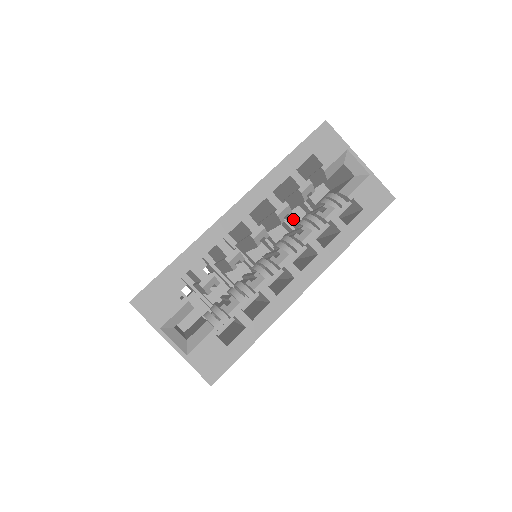
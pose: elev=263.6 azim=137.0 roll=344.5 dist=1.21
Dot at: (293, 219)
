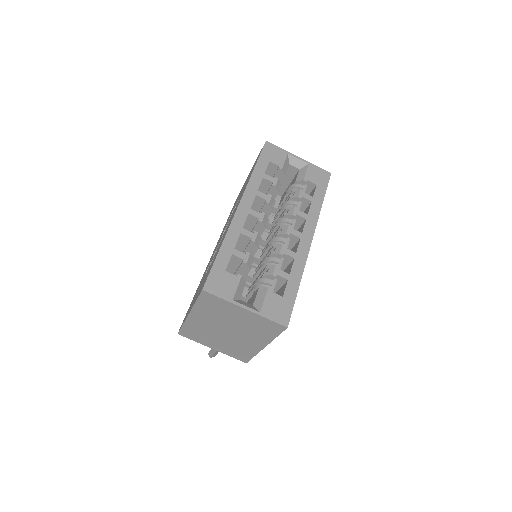
Dot at: (268, 222)
